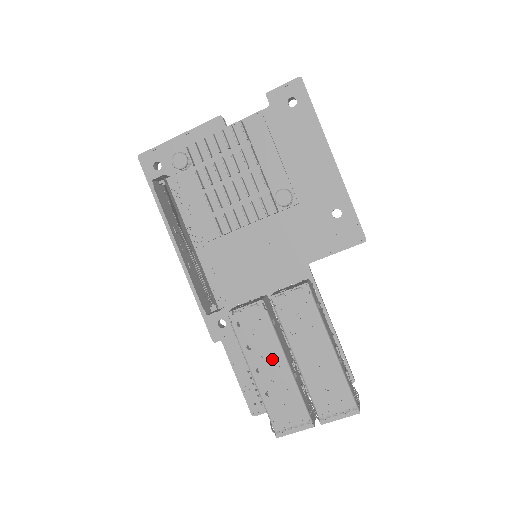
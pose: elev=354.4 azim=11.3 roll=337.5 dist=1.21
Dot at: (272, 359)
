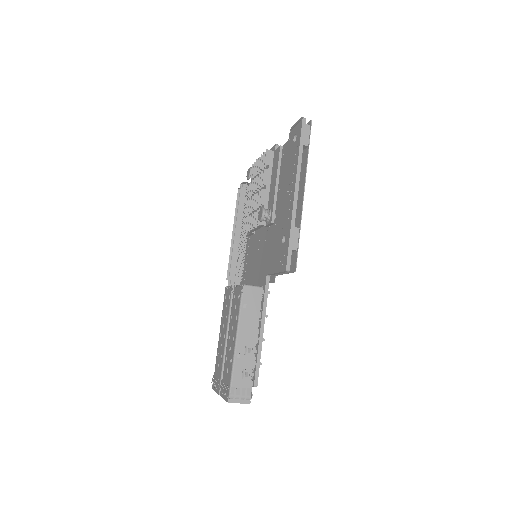
Dot at: (224, 331)
